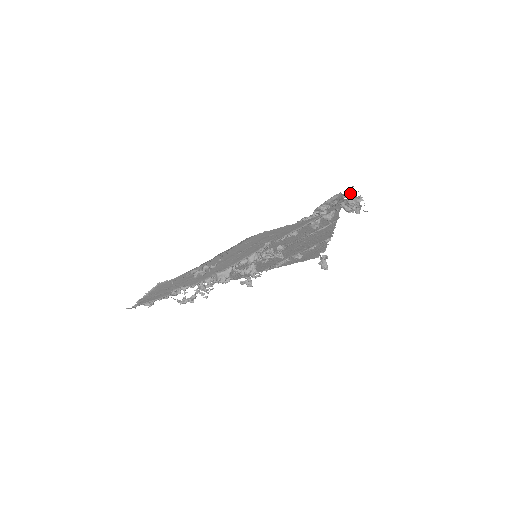
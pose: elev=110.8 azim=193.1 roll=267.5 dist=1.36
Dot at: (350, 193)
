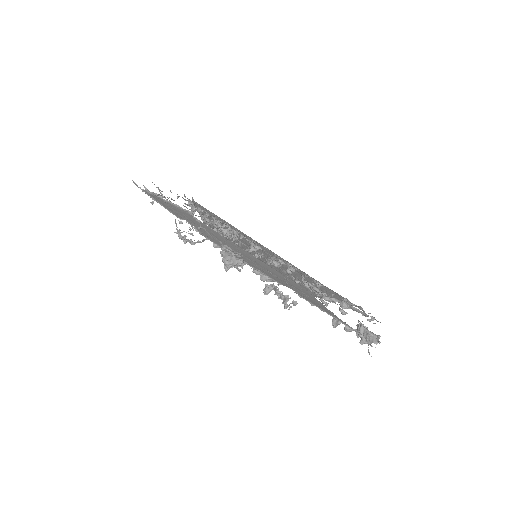
Dot at: (371, 320)
